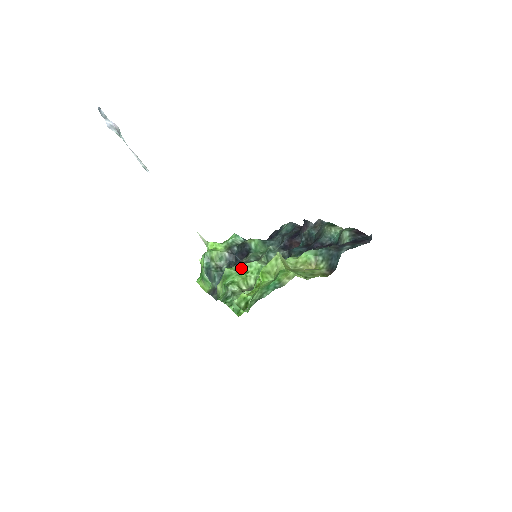
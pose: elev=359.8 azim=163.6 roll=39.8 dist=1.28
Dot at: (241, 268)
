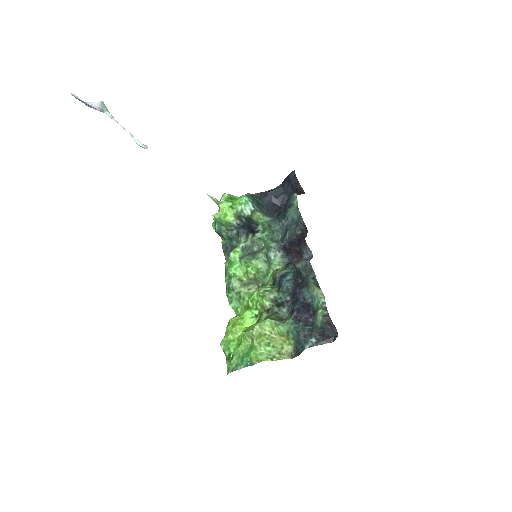
Dot at: (243, 262)
